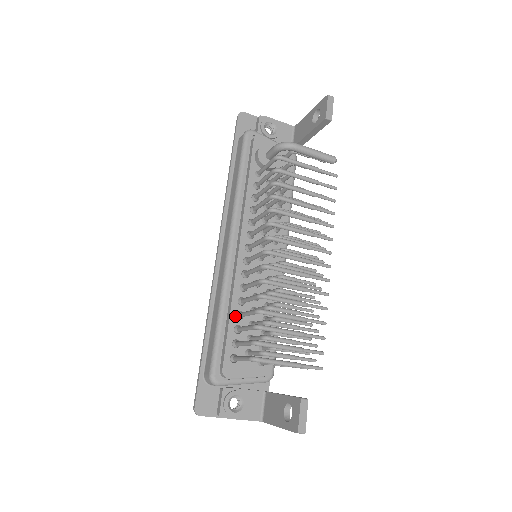
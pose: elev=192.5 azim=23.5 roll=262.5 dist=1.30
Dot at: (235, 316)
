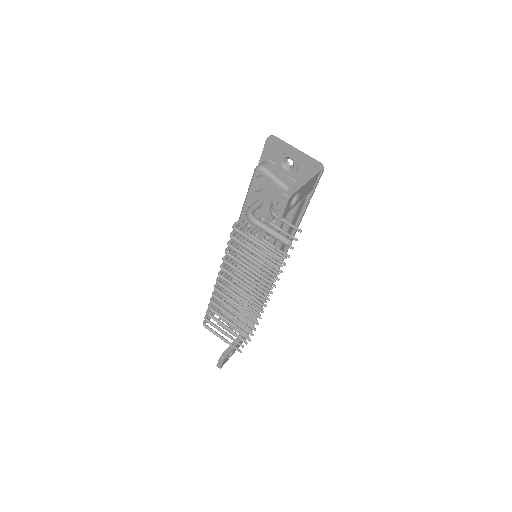
Dot at: occluded
